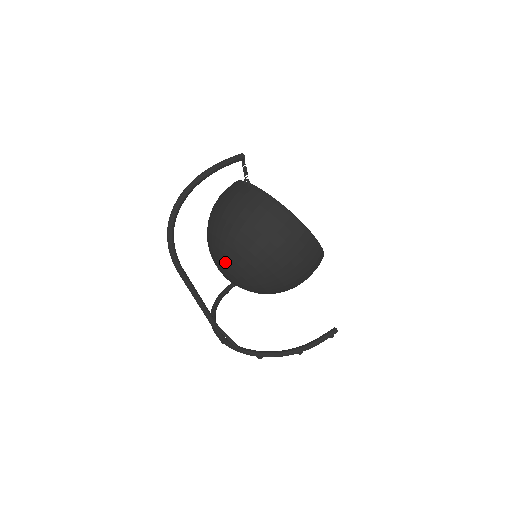
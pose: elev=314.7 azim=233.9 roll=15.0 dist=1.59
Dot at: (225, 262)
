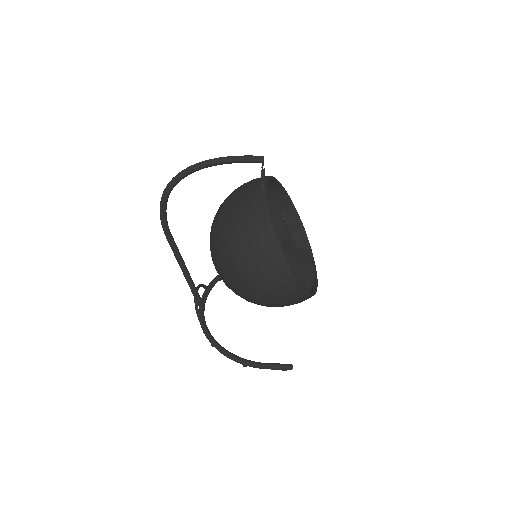
Dot at: (210, 249)
